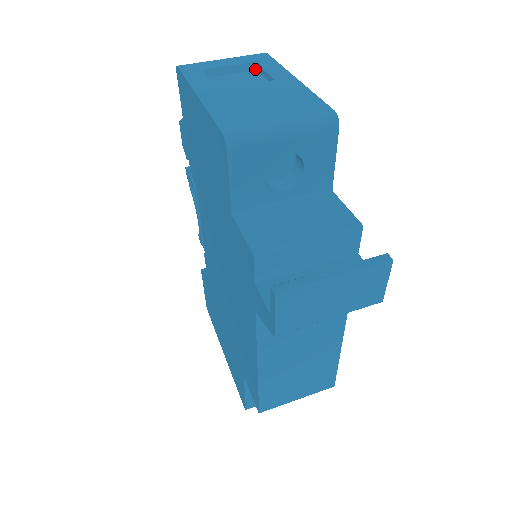
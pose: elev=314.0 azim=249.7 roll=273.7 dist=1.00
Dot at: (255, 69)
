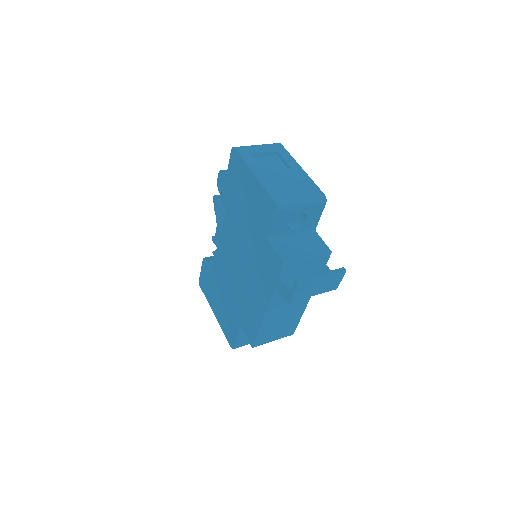
Dot at: (276, 155)
